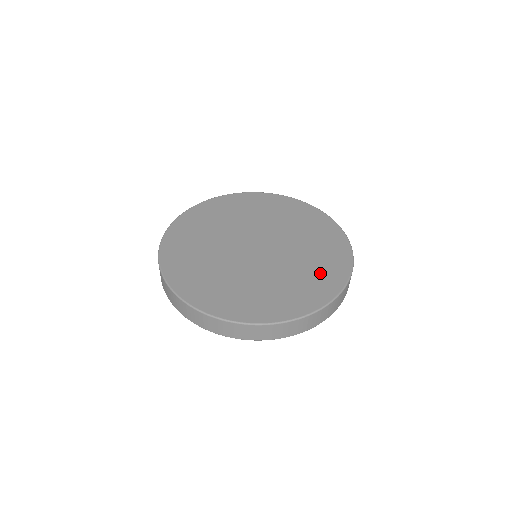
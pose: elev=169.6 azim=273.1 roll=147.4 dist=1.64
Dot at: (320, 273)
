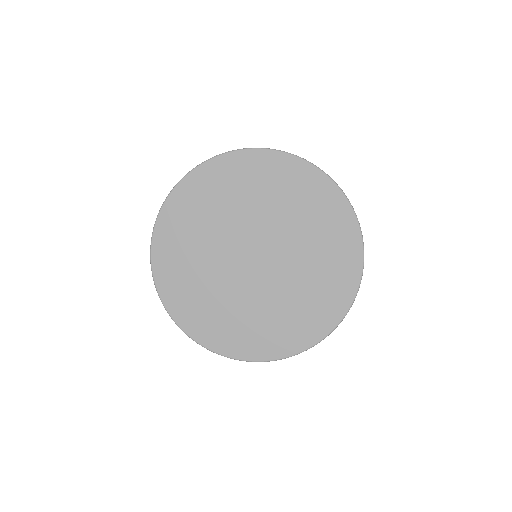
Dot at: (319, 301)
